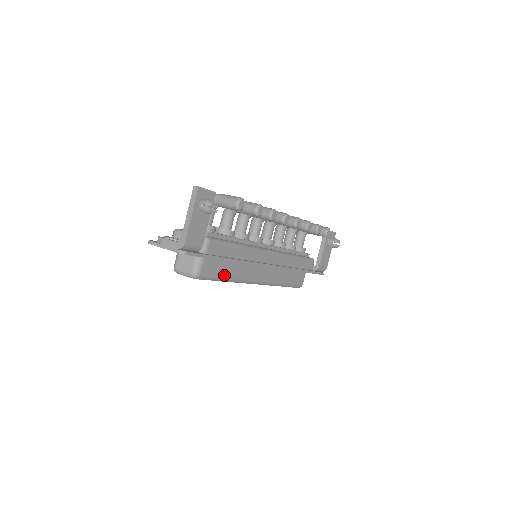
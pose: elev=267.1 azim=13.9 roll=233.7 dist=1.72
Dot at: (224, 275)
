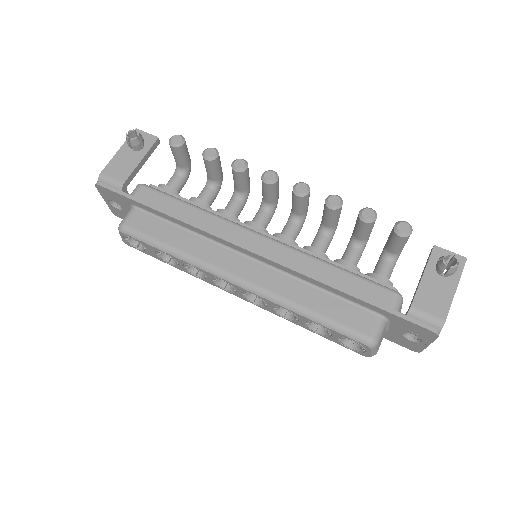
Dot at: (165, 241)
